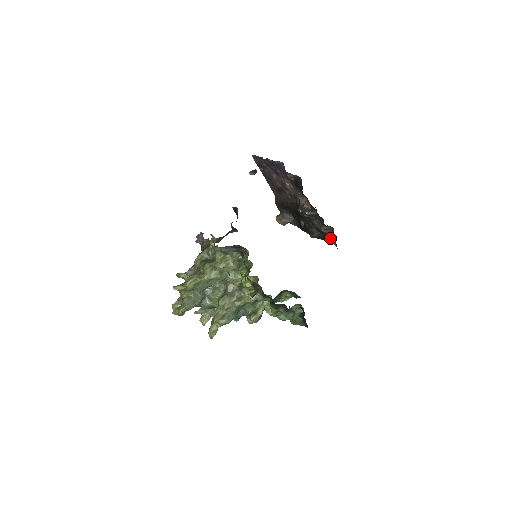
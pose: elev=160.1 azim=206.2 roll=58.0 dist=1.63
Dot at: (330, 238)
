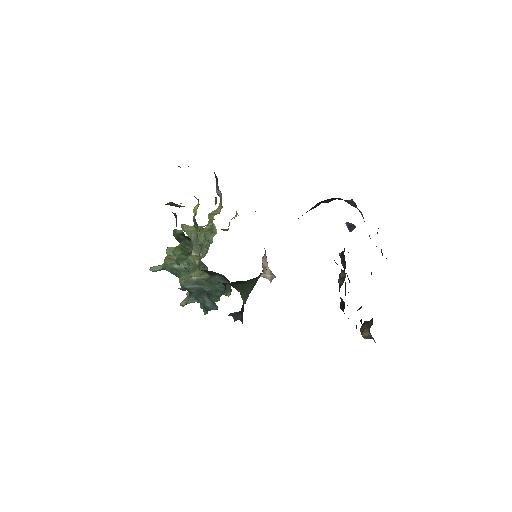
Dot at: occluded
